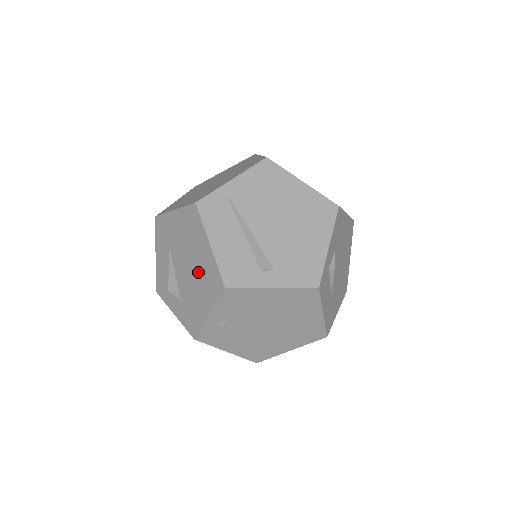
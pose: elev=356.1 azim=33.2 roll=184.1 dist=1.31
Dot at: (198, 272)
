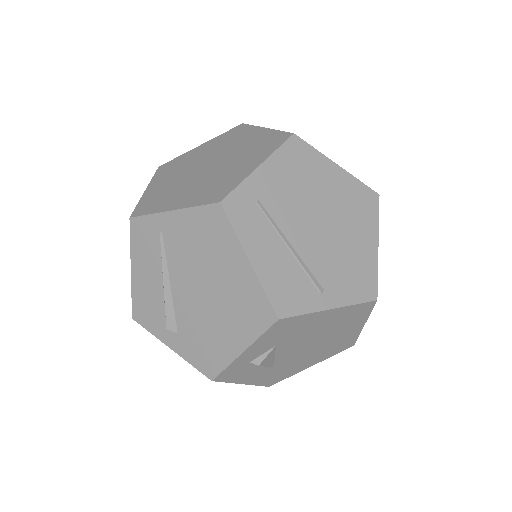
Dot at: occluded
